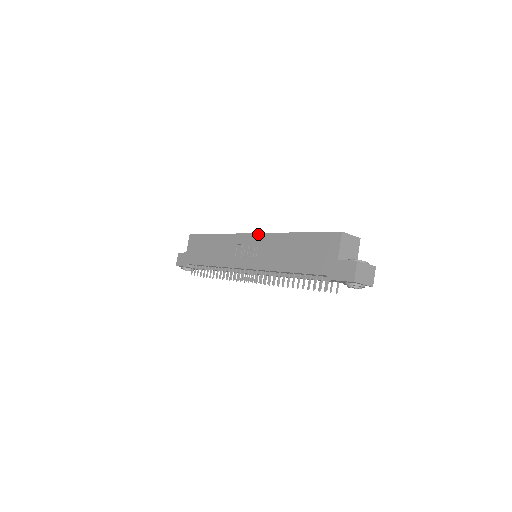
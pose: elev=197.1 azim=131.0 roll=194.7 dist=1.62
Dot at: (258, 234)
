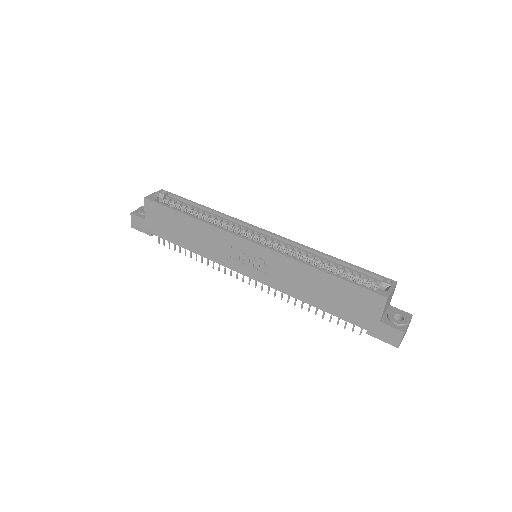
Dot at: (264, 248)
